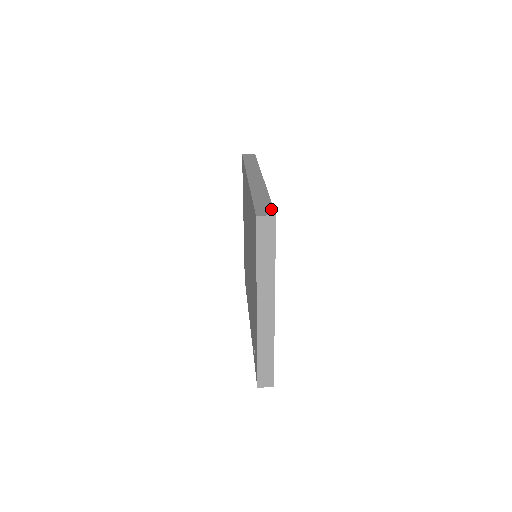
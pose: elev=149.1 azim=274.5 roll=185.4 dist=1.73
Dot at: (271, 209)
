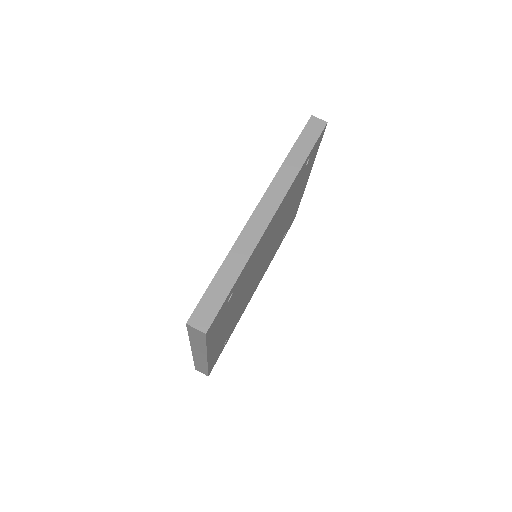
Dot at: (212, 316)
